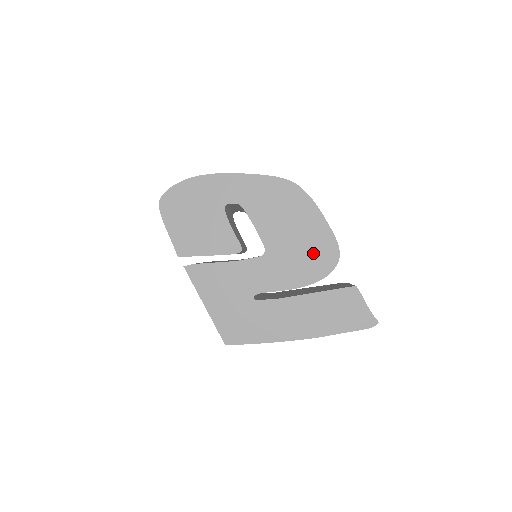
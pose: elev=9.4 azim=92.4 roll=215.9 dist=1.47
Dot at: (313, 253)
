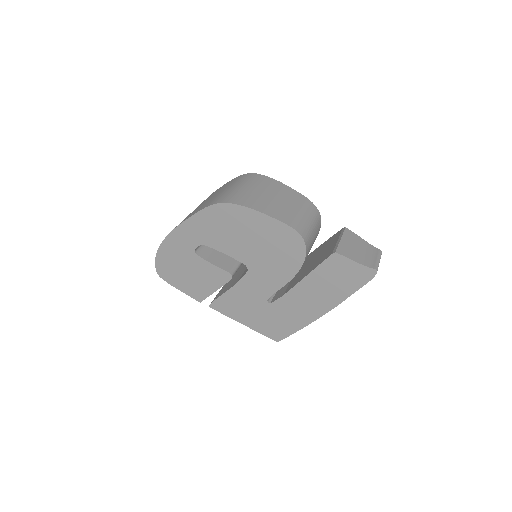
Dot at: (280, 247)
